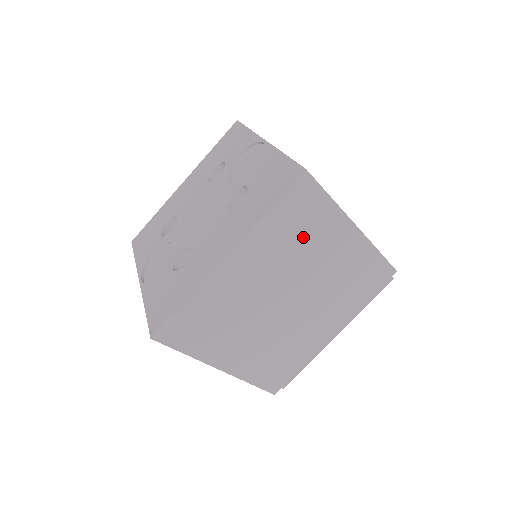
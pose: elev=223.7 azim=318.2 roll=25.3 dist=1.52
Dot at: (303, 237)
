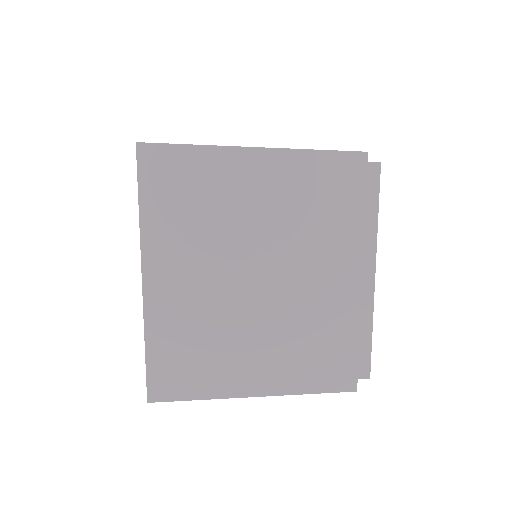
Dot at: occluded
